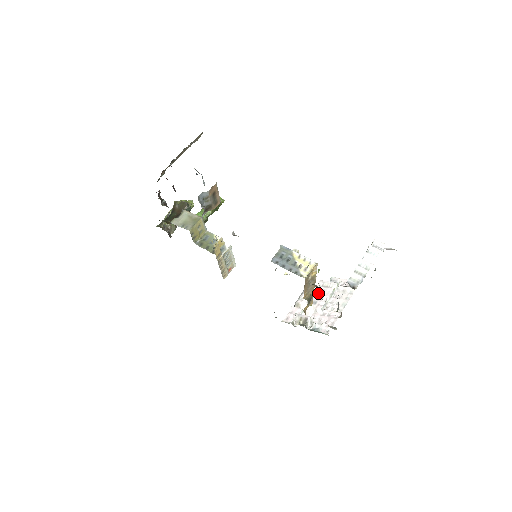
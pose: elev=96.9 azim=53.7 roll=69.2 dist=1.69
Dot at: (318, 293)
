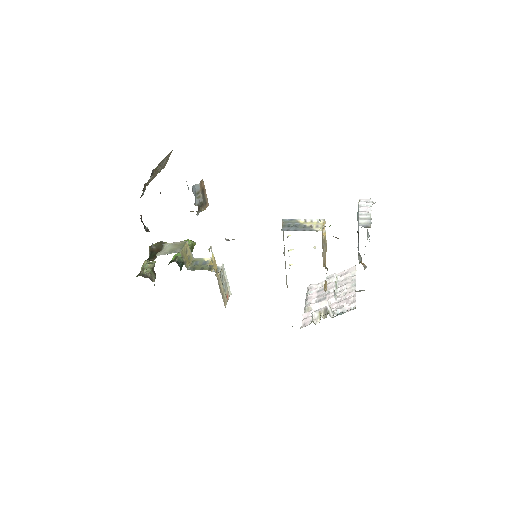
Dot at: (322, 291)
